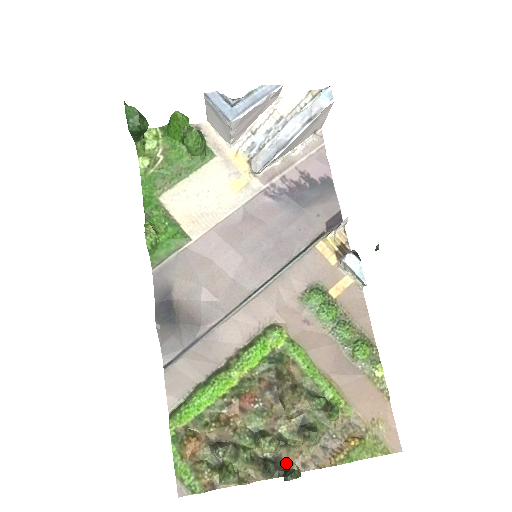
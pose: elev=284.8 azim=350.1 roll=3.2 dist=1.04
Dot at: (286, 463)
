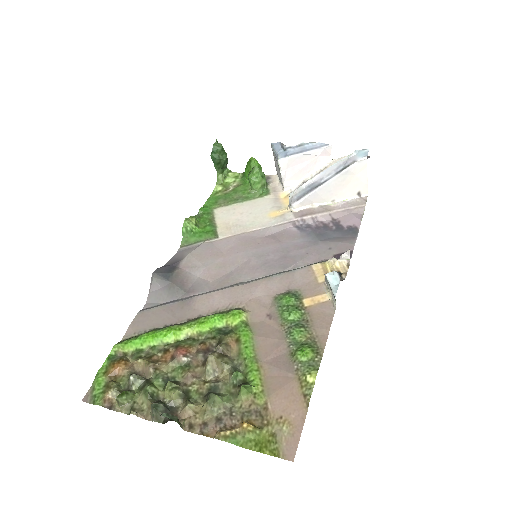
Dot at: (178, 416)
